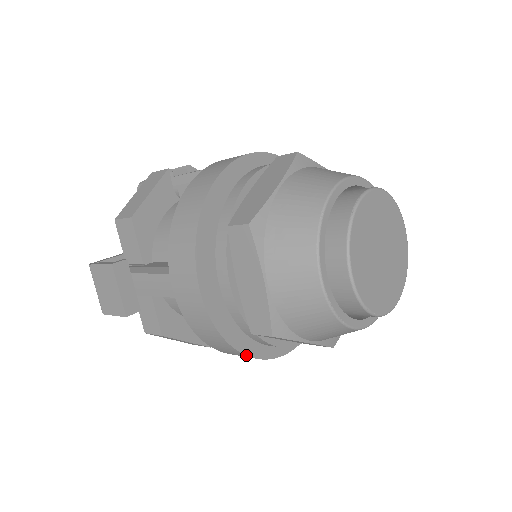
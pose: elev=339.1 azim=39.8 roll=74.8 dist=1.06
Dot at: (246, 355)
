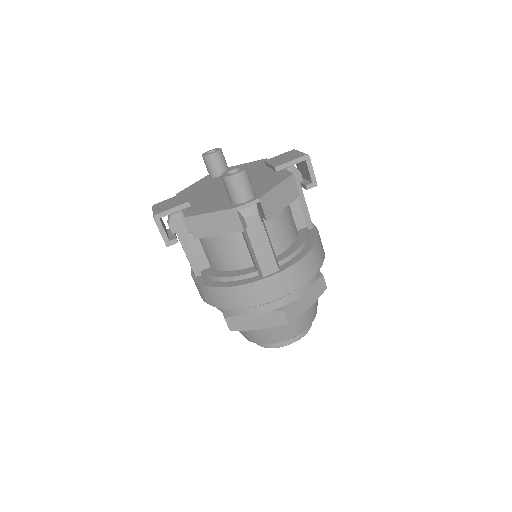
Dot at: occluded
